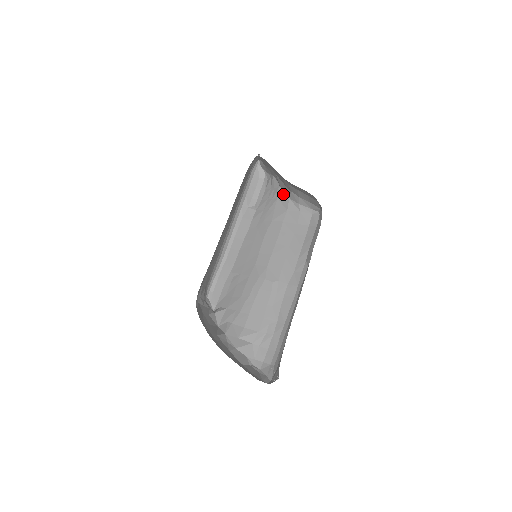
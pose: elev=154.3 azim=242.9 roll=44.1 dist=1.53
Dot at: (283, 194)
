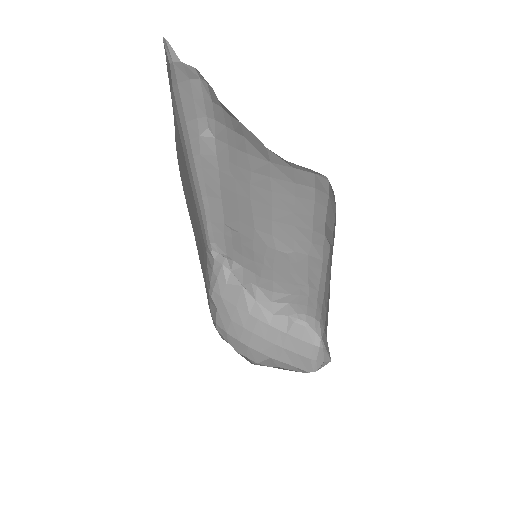
Dot at: (252, 137)
